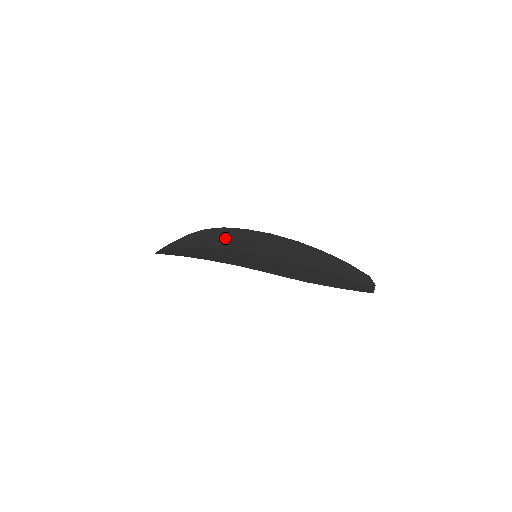
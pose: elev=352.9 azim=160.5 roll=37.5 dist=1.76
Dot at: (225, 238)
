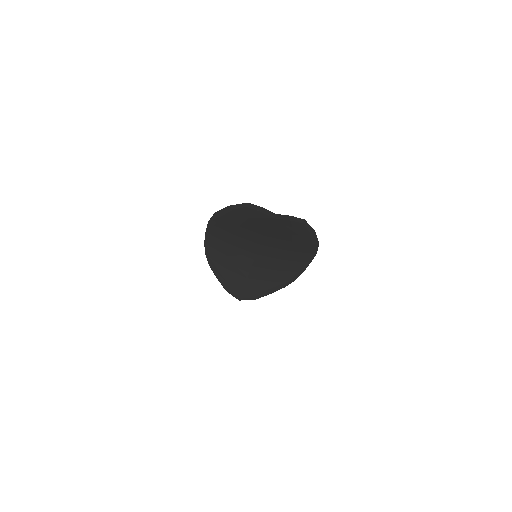
Dot at: occluded
